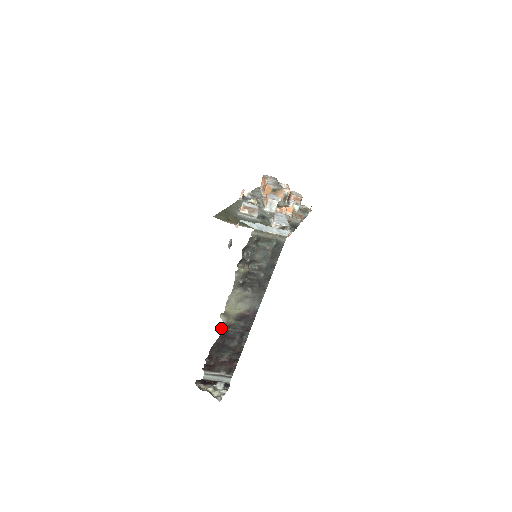
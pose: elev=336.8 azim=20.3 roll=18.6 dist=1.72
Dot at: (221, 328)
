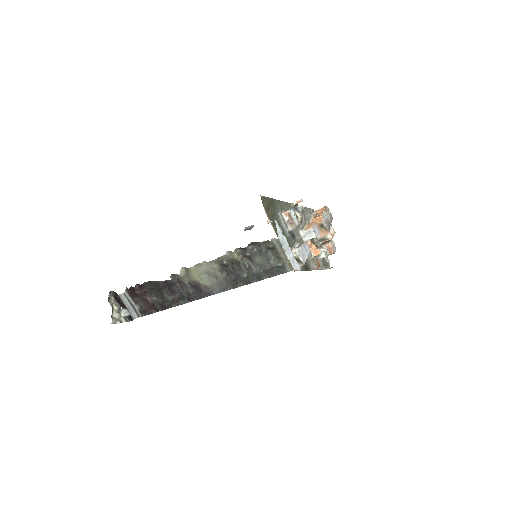
Dot at: (173, 276)
